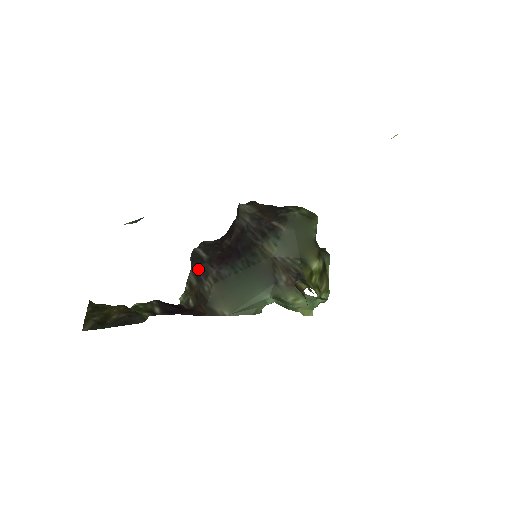
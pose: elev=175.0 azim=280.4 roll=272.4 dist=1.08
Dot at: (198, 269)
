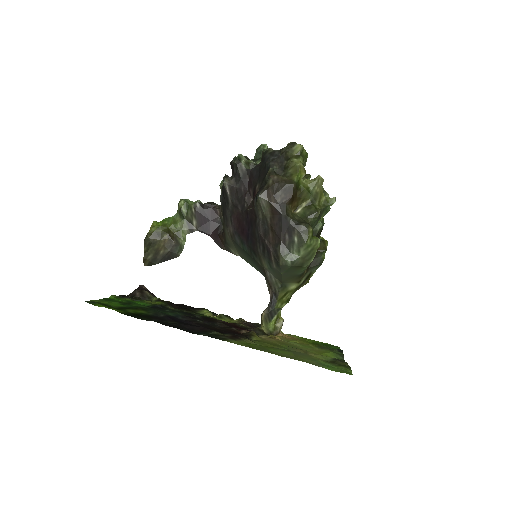
Dot at: (224, 208)
